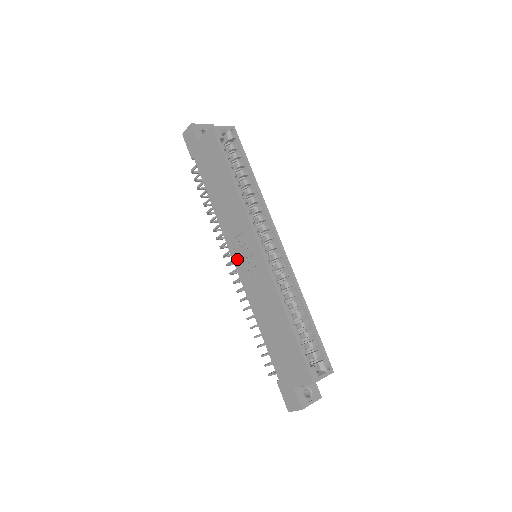
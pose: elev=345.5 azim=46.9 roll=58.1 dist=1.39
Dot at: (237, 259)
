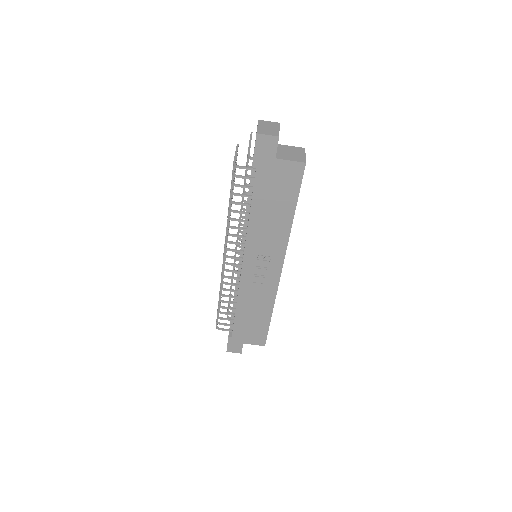
Dot at: (249, 264)
